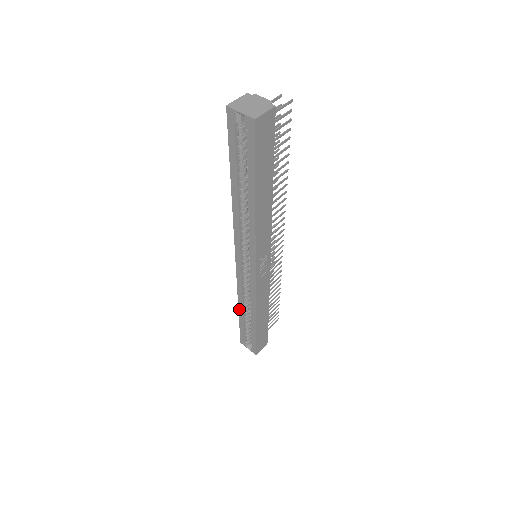
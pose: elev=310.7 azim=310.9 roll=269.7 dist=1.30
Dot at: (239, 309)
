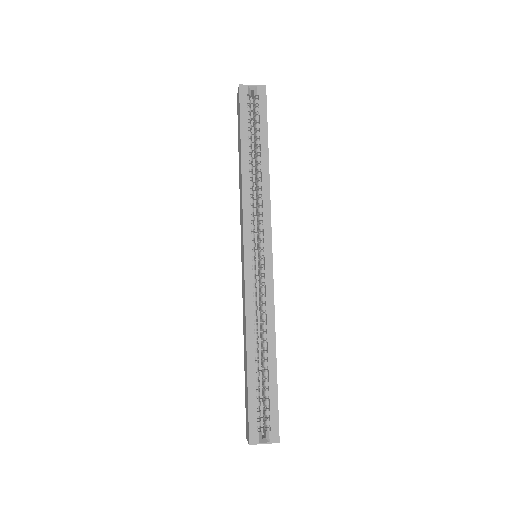
Dot at: (248, 352)
